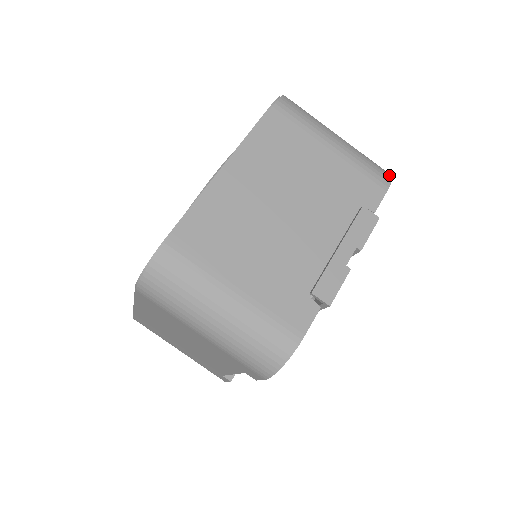
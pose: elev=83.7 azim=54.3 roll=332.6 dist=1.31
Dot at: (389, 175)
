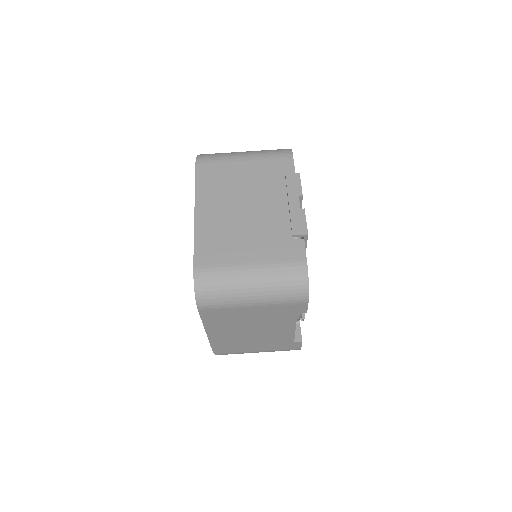
Dot at: (288, 149)
